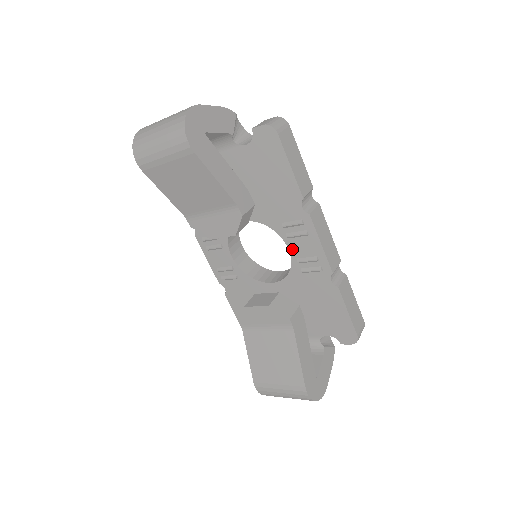
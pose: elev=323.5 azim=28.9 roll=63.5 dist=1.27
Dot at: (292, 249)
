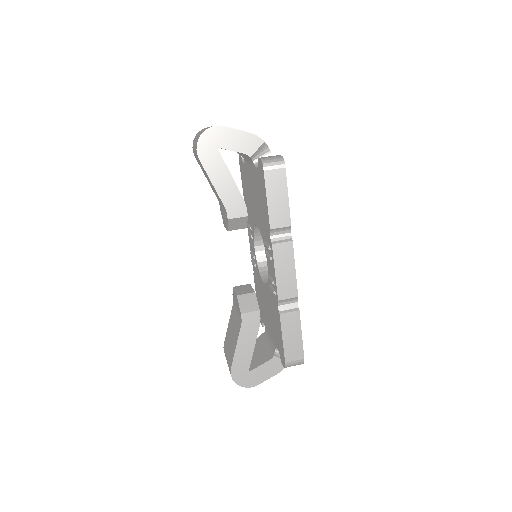
Dot at: (268, 265)
